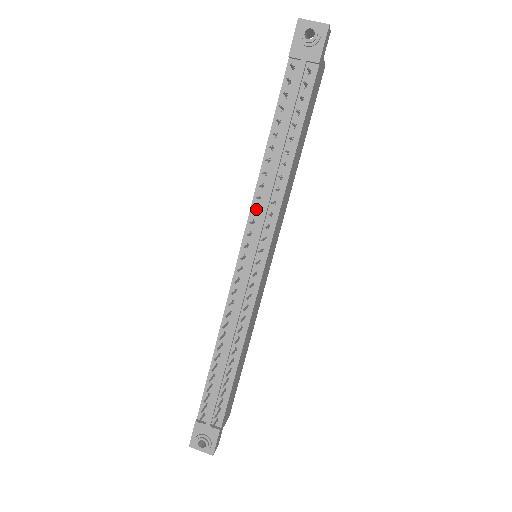
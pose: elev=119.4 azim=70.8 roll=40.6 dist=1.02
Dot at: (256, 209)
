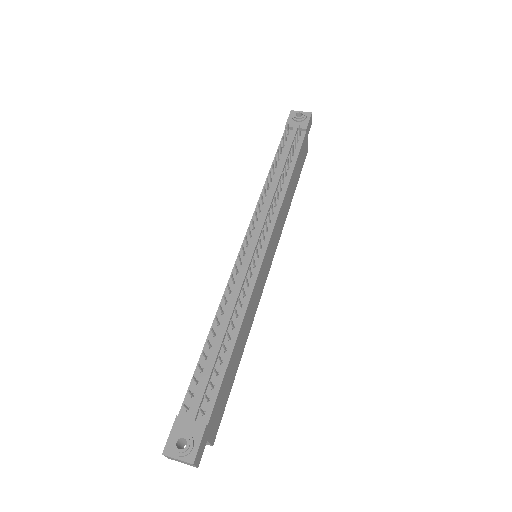
Dot at: (259, 209)
